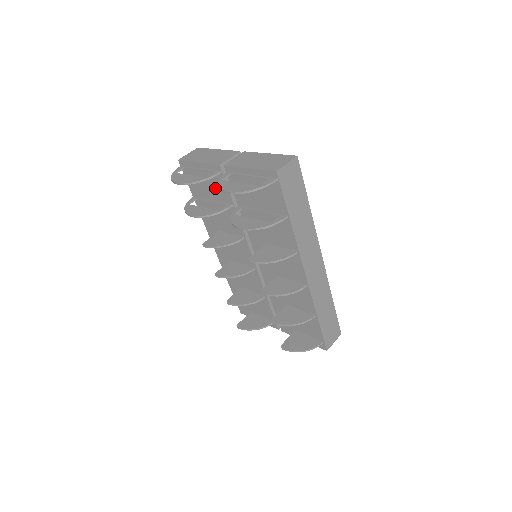
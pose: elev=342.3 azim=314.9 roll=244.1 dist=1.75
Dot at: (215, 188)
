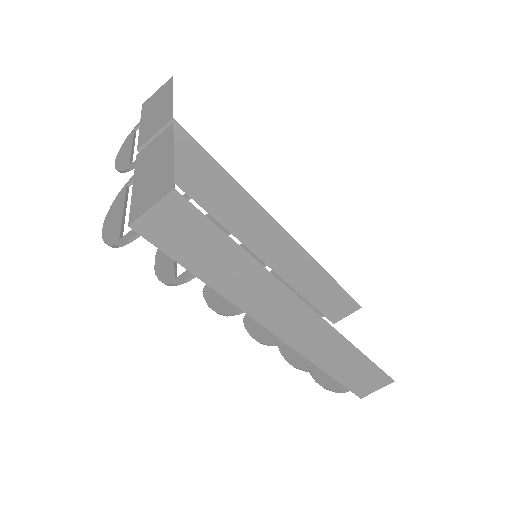
Dot at: occluded
